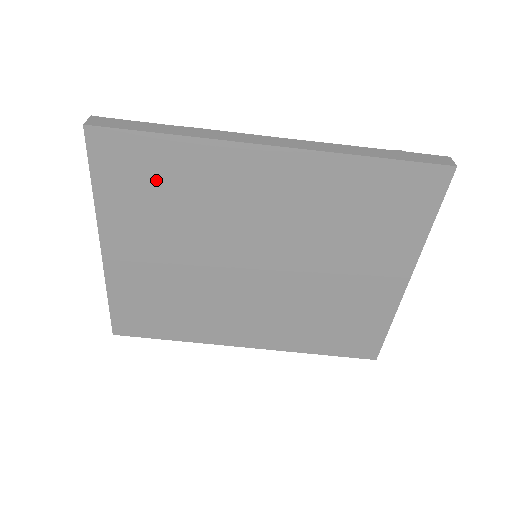
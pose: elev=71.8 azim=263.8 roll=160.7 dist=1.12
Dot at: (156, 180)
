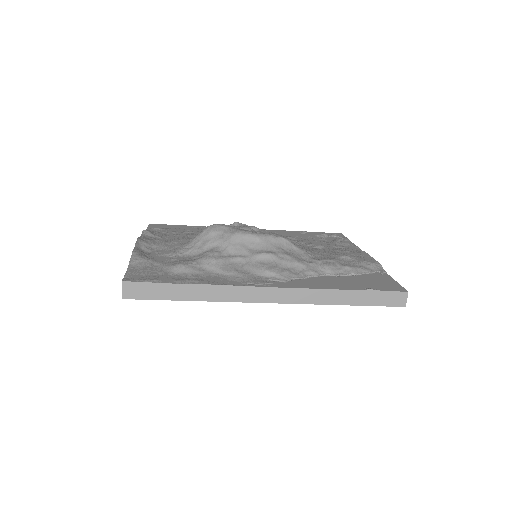
Dot at: occluded
